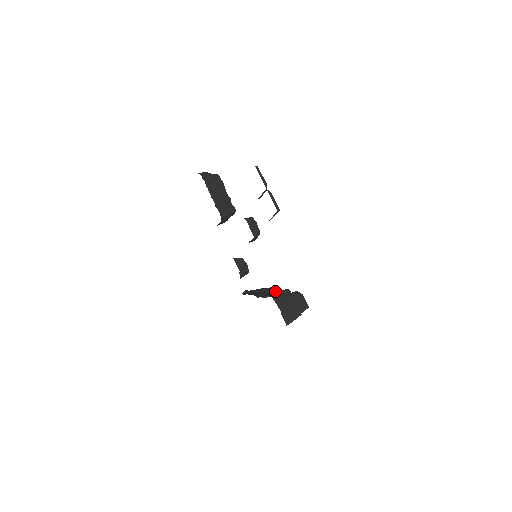
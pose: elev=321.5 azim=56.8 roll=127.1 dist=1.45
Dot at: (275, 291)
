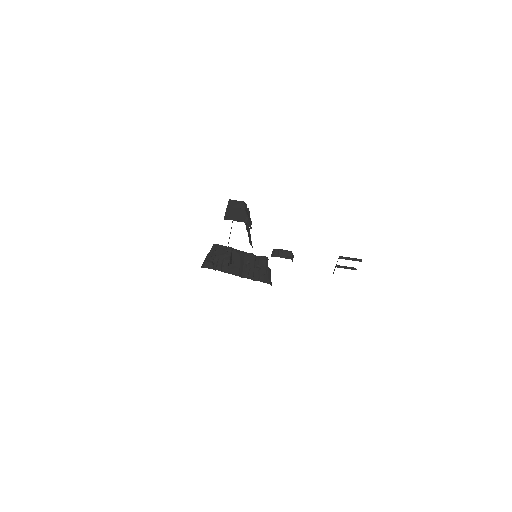
Dot at: (242, 258)
